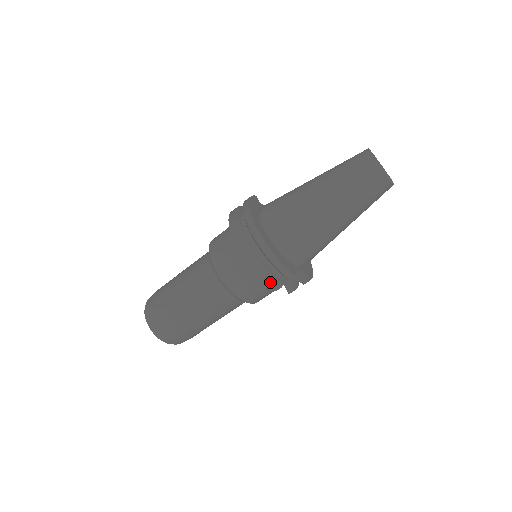
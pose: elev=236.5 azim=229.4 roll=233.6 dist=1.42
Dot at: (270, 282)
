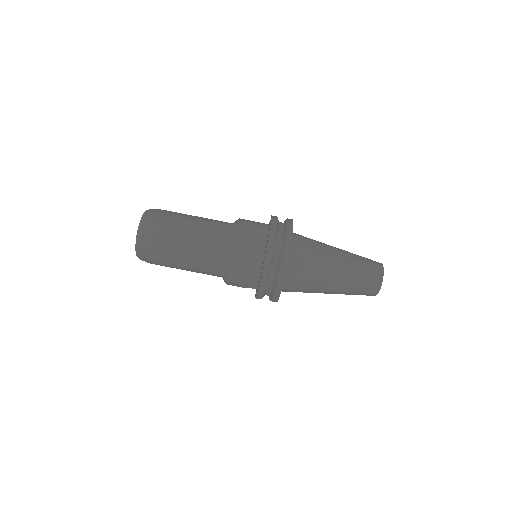
Dot at: (261, 293)
